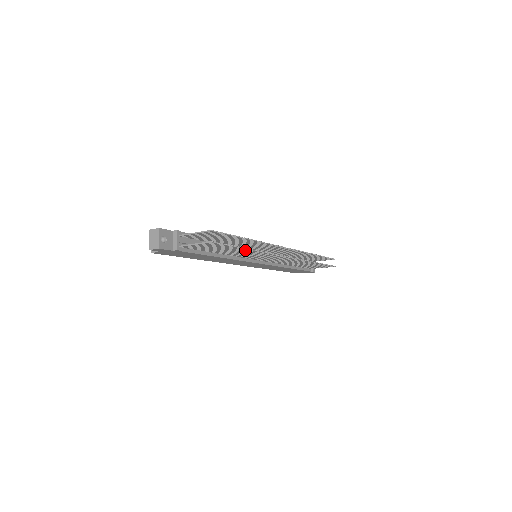
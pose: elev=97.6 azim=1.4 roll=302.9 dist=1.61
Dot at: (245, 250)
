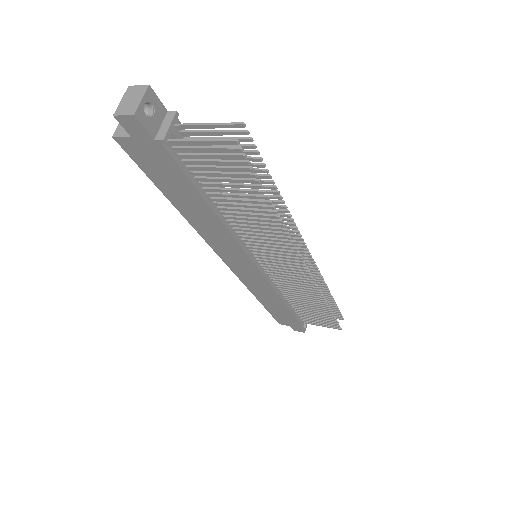
Dot at: (266, 210)
